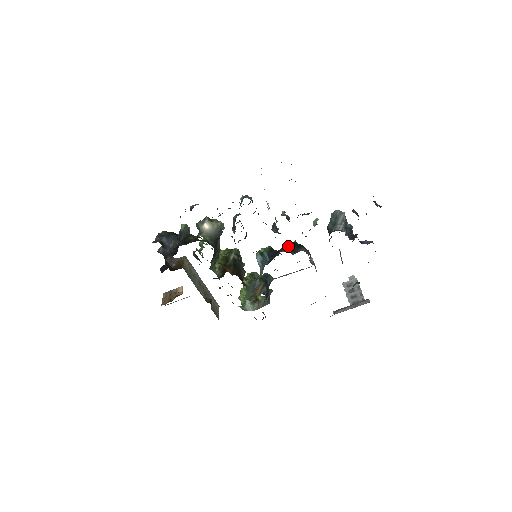
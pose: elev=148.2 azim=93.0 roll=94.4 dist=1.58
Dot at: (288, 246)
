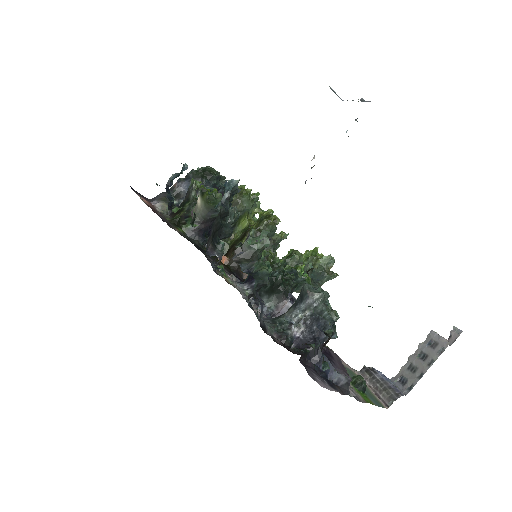
Dot at: occluded
